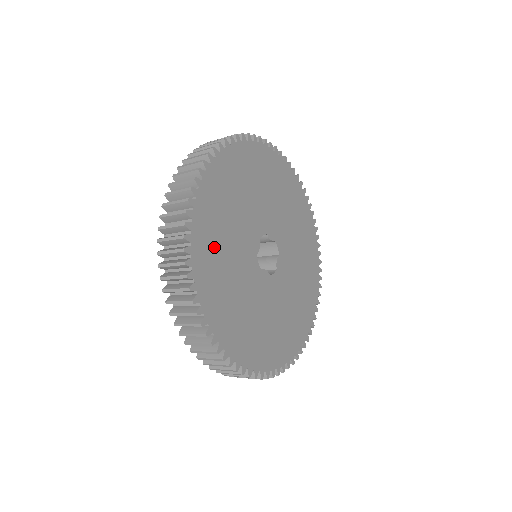
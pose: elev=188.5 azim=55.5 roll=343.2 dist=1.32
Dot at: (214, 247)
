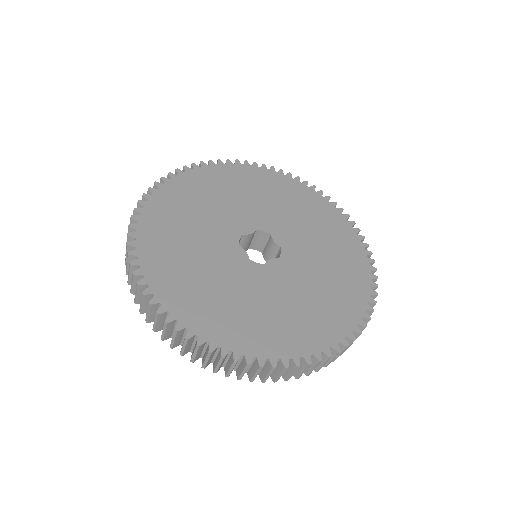
Dot at: (193, 196)
